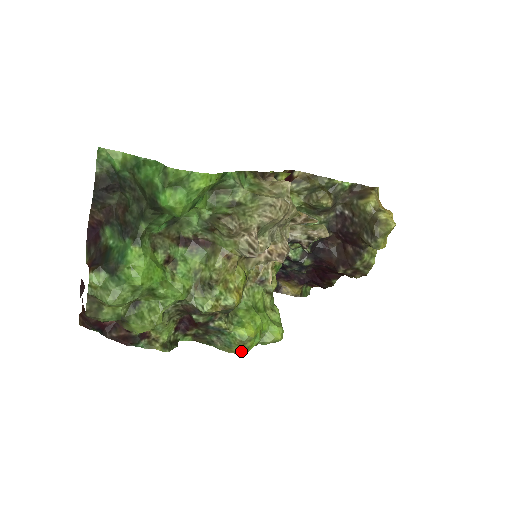
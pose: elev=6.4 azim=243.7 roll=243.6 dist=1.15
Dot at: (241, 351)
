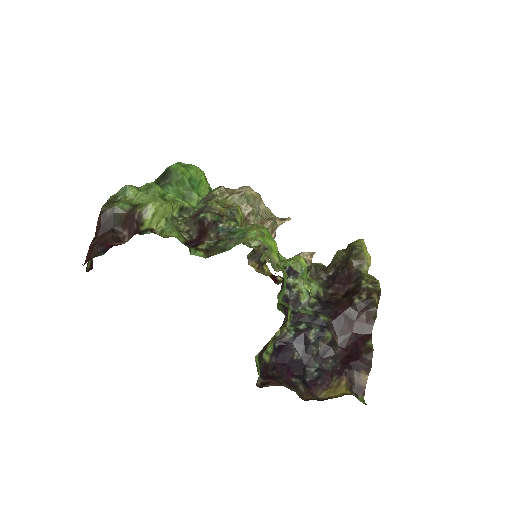
Dot at: (257, 235)
